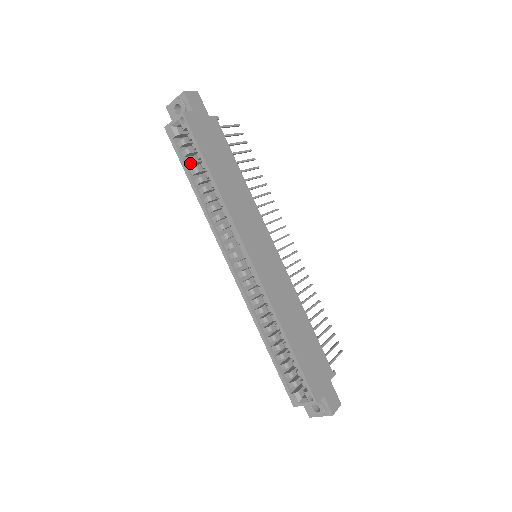
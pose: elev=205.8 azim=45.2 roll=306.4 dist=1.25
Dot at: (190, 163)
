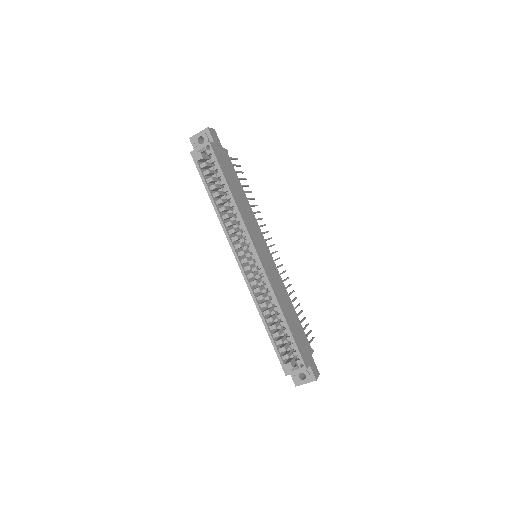
Dot at: (210, 181)
